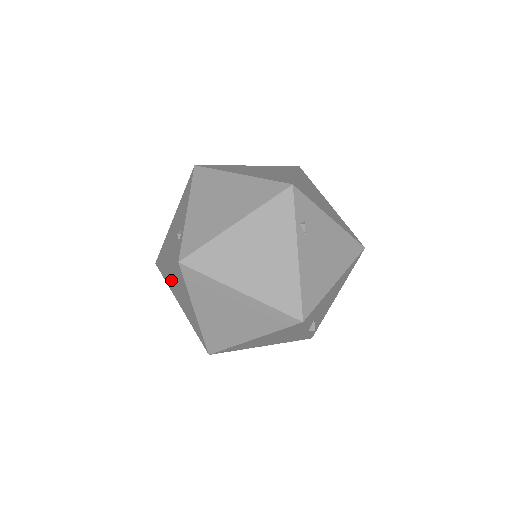
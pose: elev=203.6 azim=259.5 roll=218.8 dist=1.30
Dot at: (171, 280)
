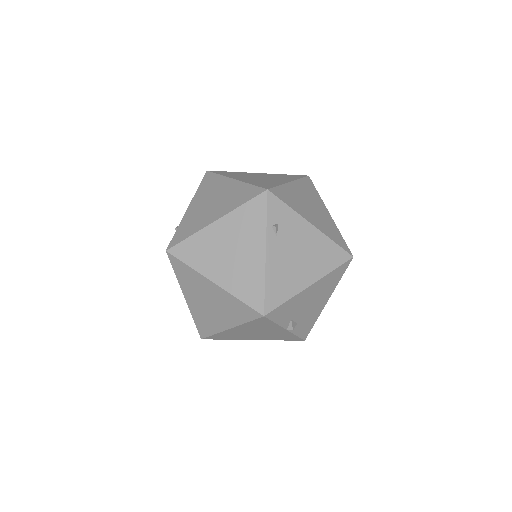
Dot at: occluded
